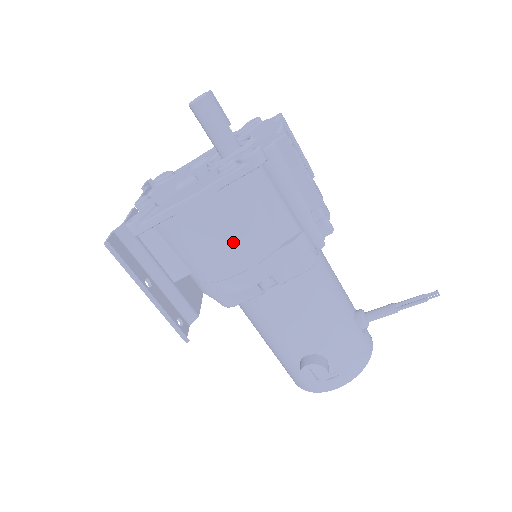
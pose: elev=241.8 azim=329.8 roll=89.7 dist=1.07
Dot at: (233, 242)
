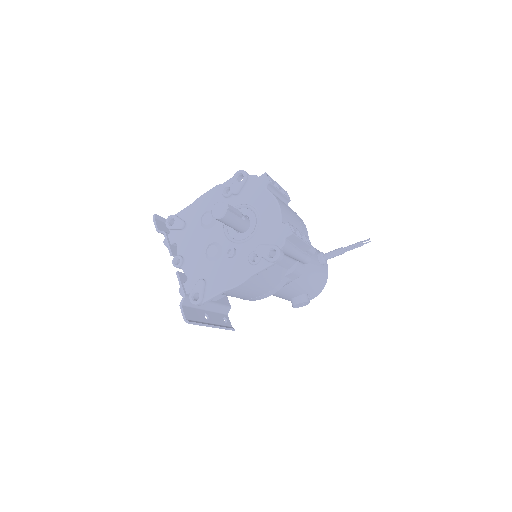
Dot at: (261, 288)
